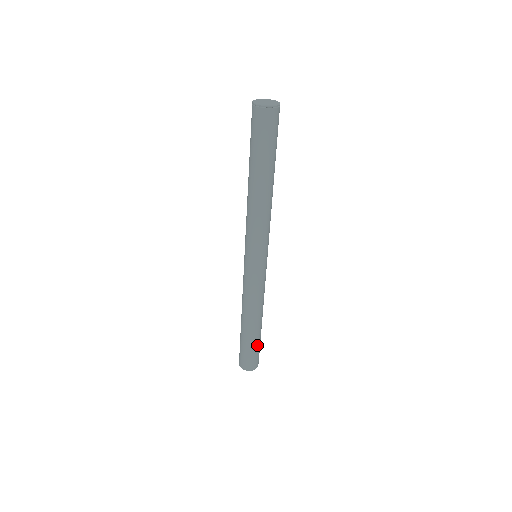
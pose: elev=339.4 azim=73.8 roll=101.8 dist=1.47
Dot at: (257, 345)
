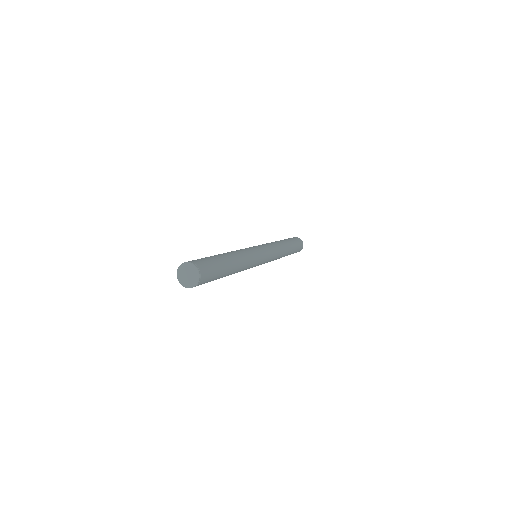
Dot at: occluded
